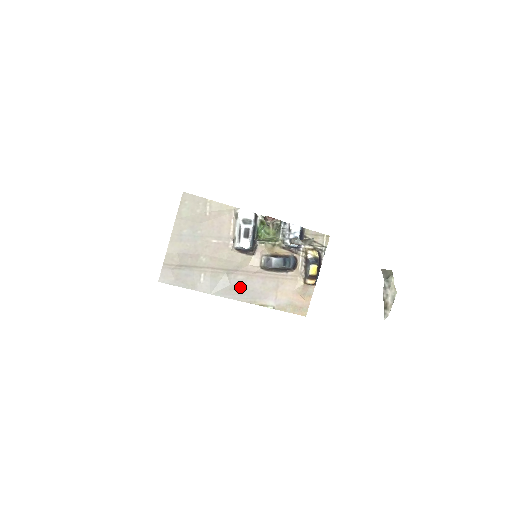
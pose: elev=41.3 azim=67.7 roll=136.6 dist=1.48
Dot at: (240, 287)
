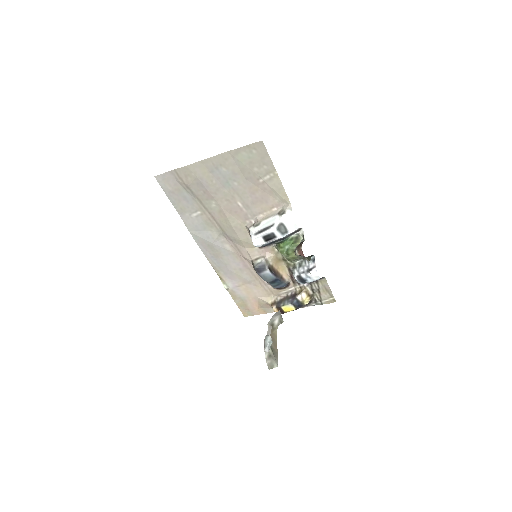
Dot at: (219, 252)
